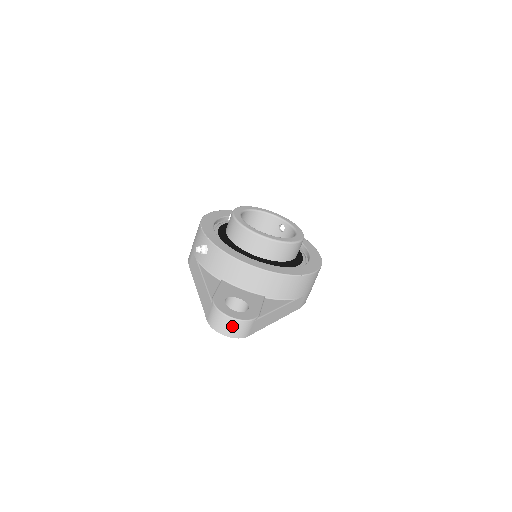
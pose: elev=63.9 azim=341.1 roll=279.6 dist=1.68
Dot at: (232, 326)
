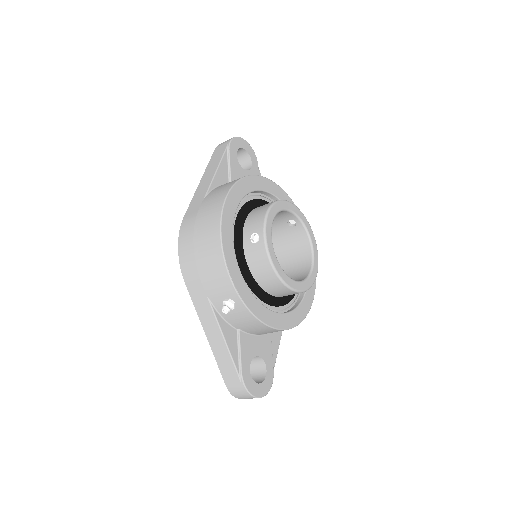
Dot at: occluded
